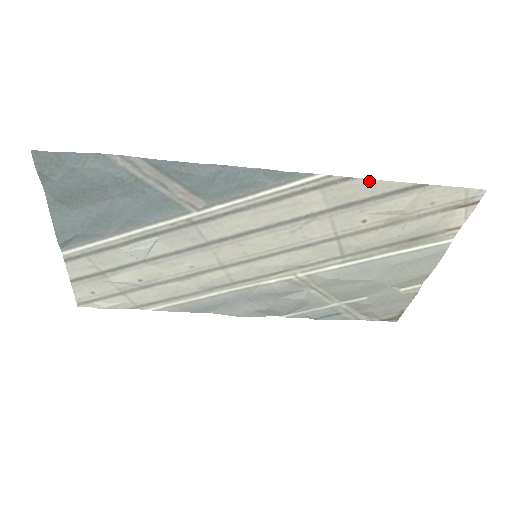
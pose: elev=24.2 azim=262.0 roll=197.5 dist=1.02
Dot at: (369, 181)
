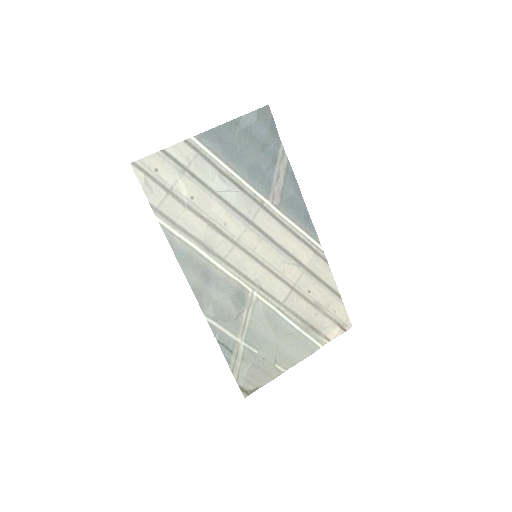
Dot at: (330, 271)
